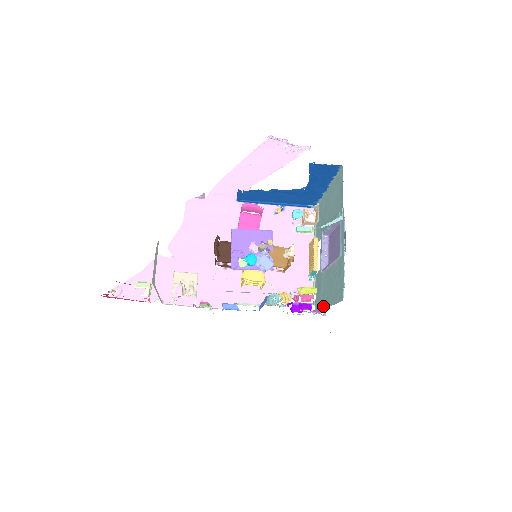
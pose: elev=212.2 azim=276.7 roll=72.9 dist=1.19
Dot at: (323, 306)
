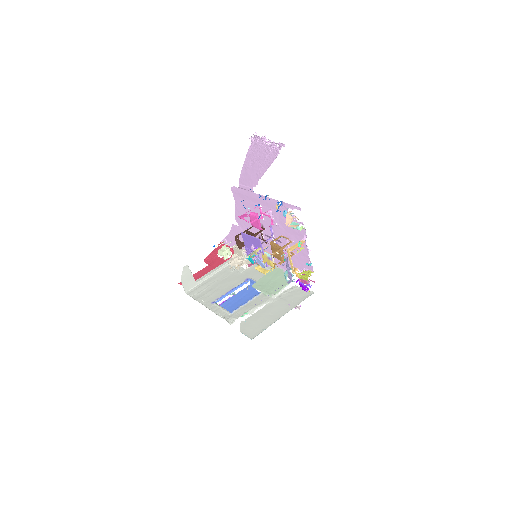
Dot at: (292, 306)
